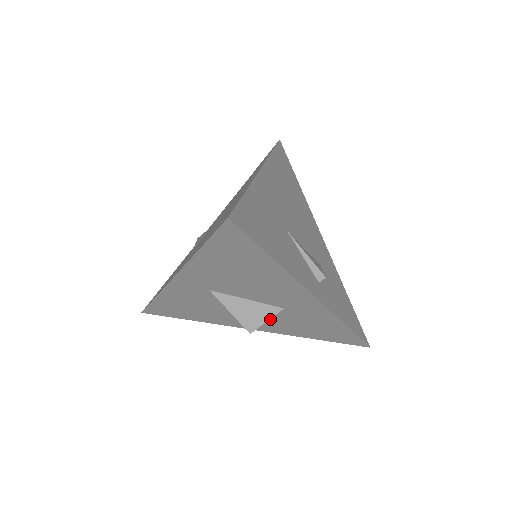
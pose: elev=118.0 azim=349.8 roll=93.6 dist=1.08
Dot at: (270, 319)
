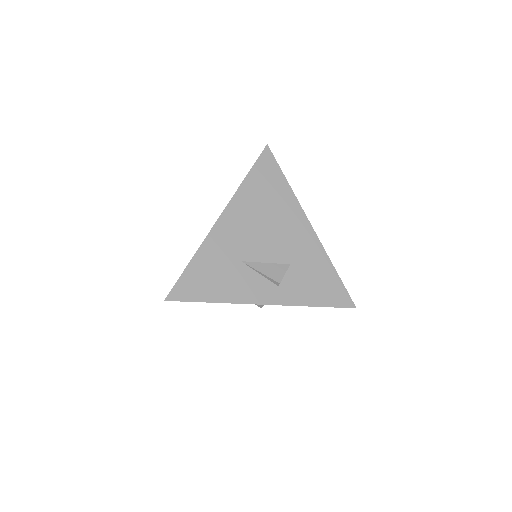
Dot at: occluded
